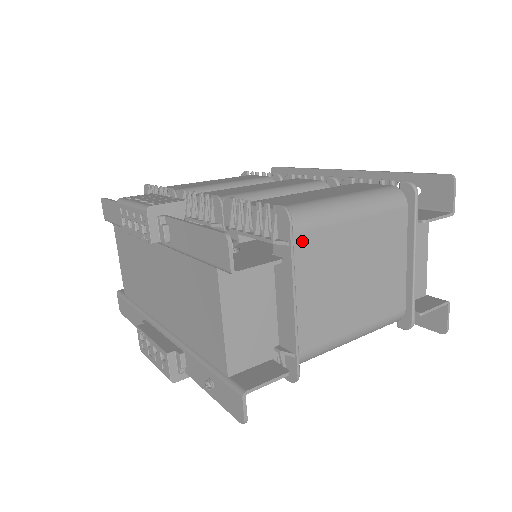
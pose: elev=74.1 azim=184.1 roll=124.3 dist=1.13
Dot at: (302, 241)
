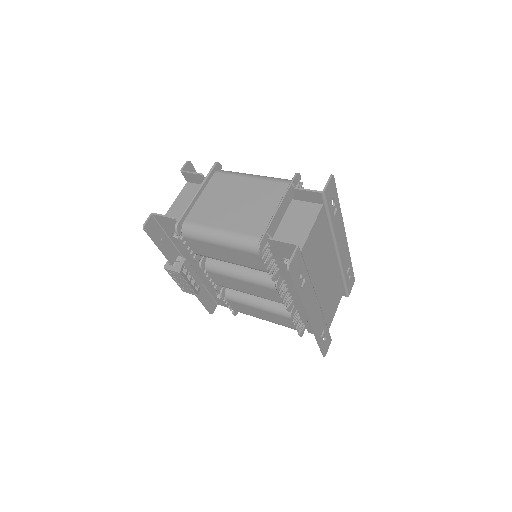
Dot at: (220, 177)
